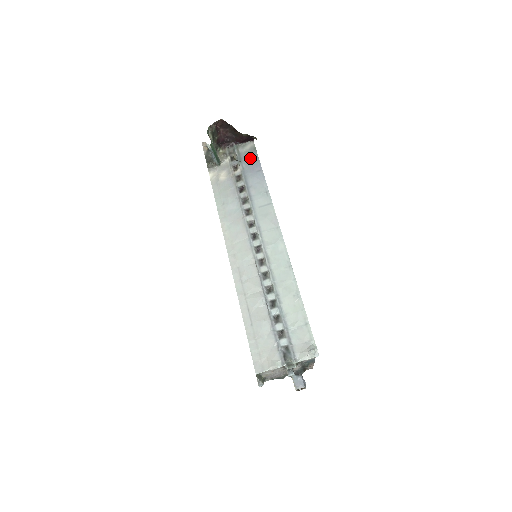
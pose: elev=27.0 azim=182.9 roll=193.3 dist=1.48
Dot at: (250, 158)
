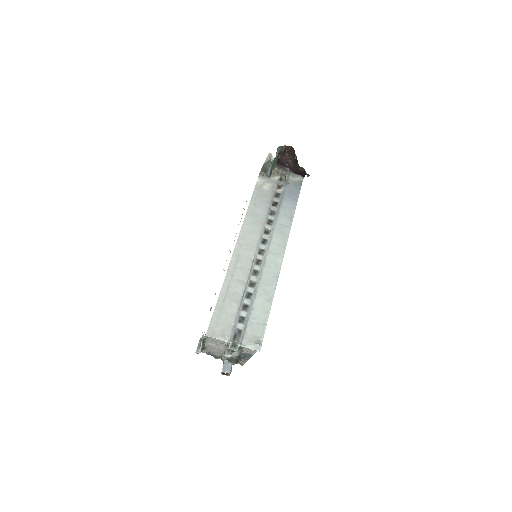
Dot at: (294, 187)
